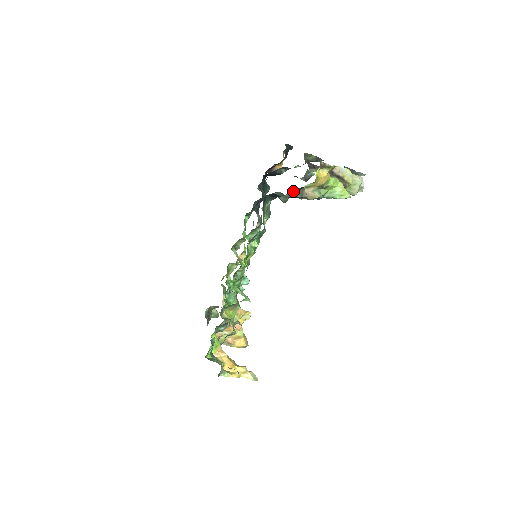
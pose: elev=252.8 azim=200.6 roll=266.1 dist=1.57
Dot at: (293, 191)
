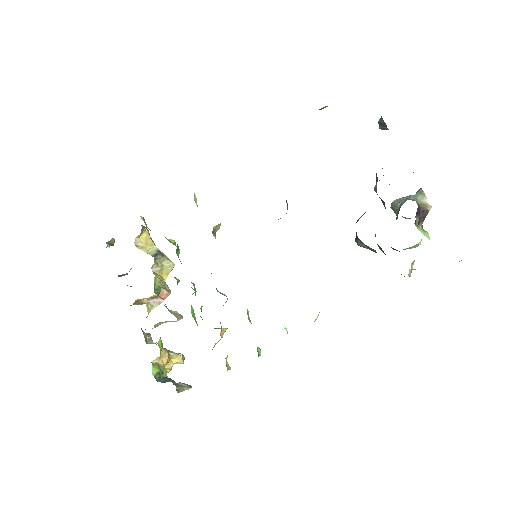
Dot at: occluded
